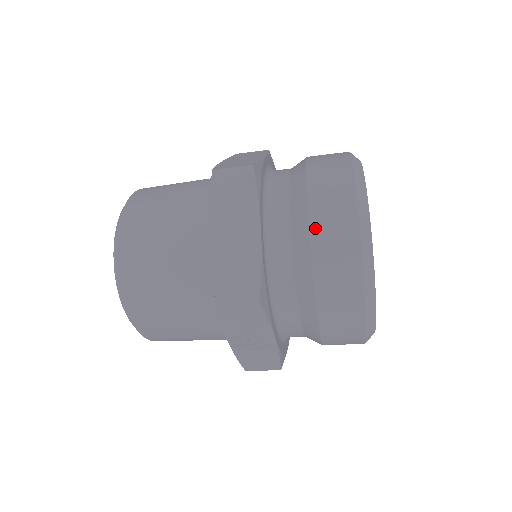
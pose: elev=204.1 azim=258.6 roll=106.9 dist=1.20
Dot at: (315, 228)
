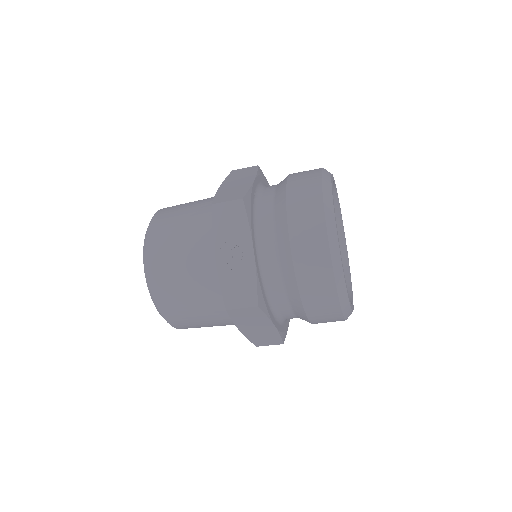
Dot at: (292, 178)
